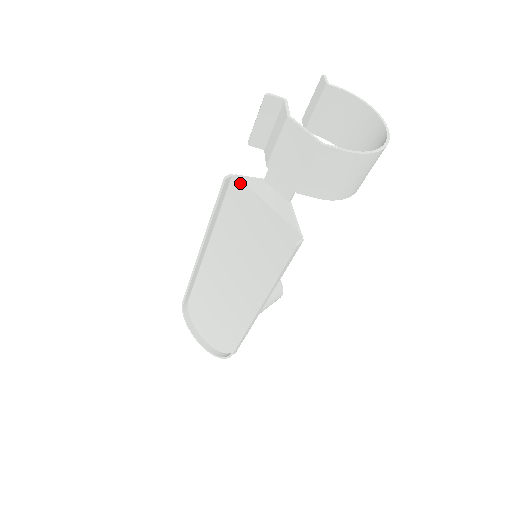
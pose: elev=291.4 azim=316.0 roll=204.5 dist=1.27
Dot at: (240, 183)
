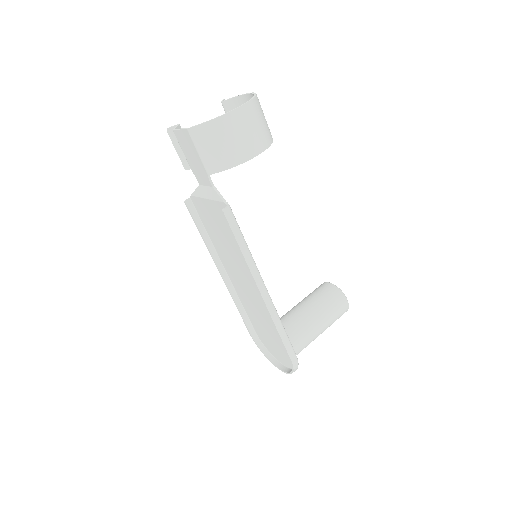
Dot at: (194, 199)
